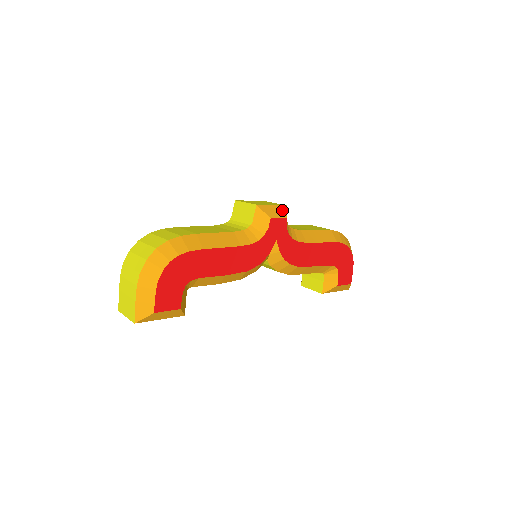
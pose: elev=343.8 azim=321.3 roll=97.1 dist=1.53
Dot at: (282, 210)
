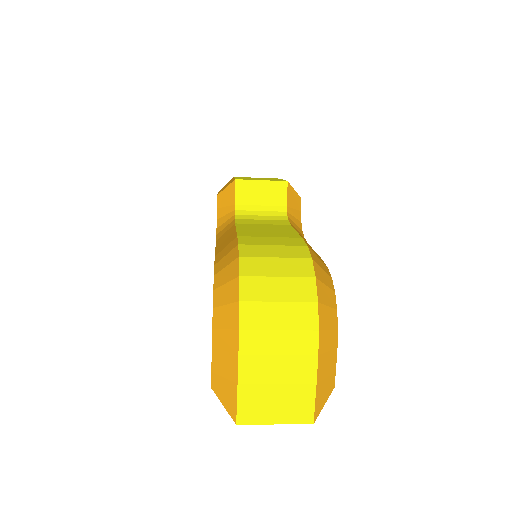
Dot at: occluded
